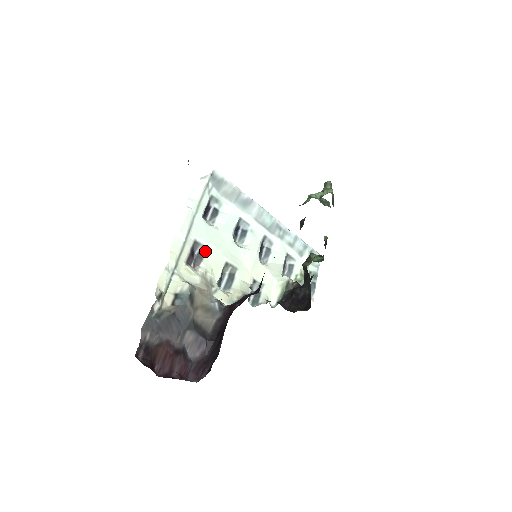
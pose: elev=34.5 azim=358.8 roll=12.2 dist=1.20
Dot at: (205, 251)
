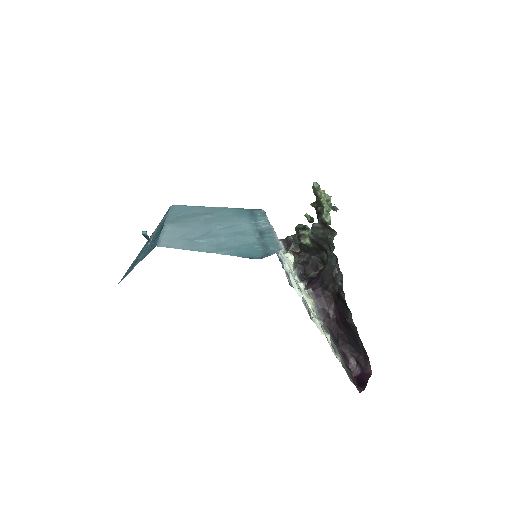
Dot at: (307, 306)
